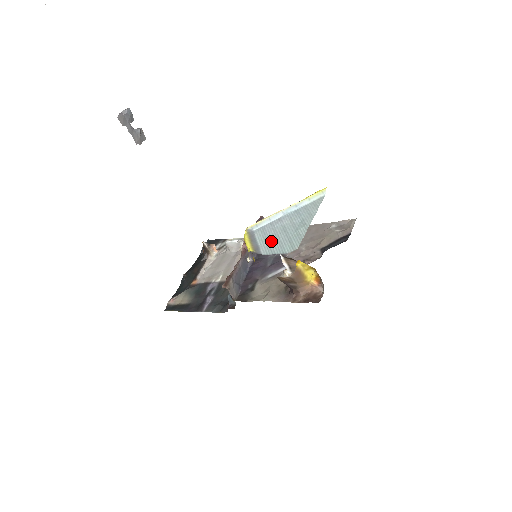
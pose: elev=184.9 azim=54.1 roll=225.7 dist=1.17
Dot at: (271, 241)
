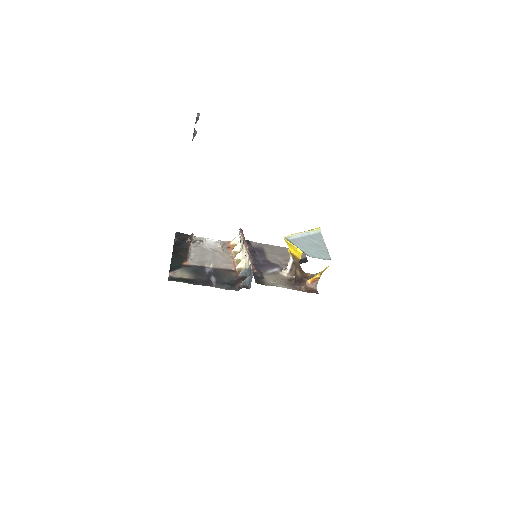
Dot at: (309, 250)
